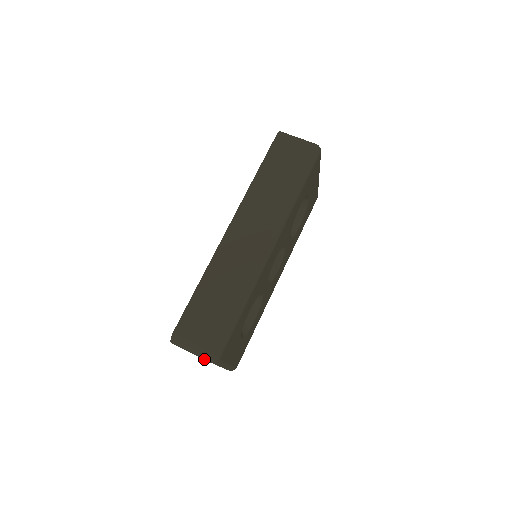
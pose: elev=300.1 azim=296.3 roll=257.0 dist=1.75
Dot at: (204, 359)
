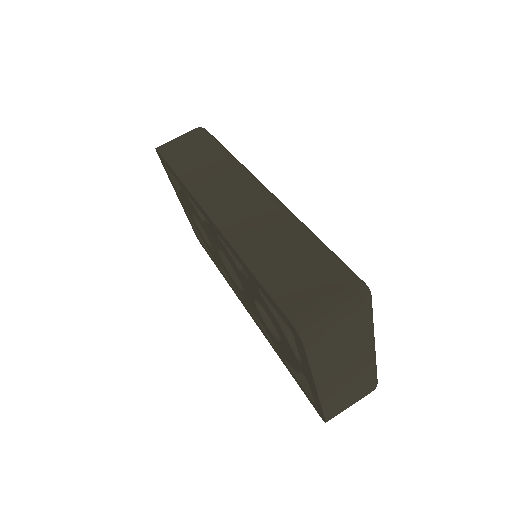
Dot at: (357, 310)
